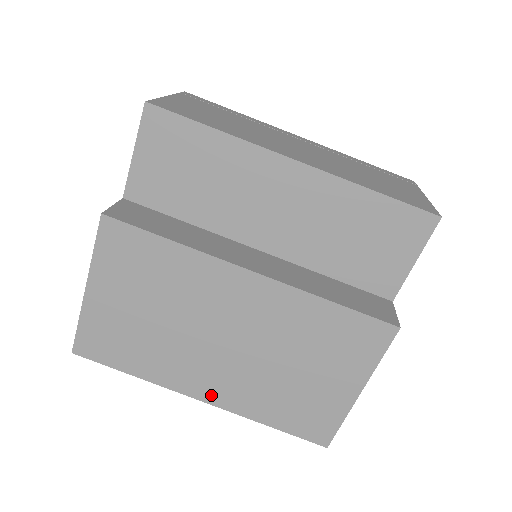
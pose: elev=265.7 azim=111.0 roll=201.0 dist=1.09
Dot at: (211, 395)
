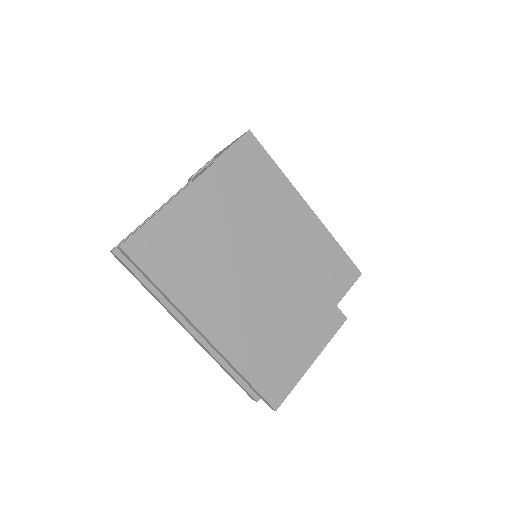
Dot at: (214, 331)
